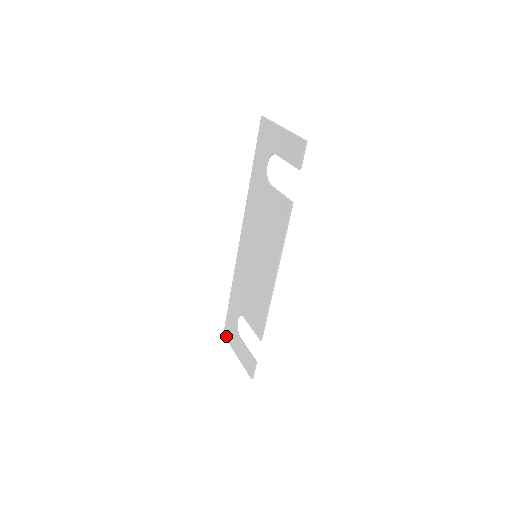
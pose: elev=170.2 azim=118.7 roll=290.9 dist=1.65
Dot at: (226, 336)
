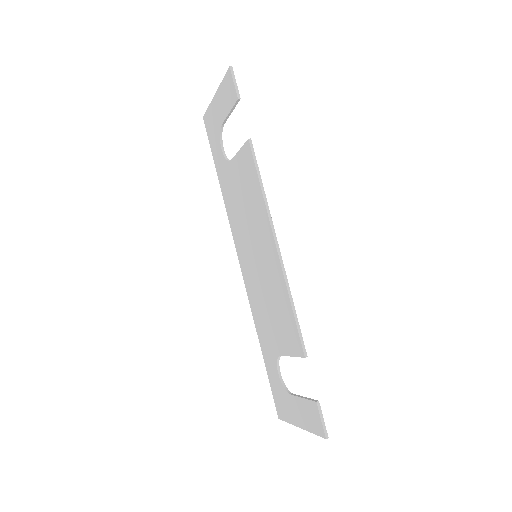
Dot at: (281, 415)
